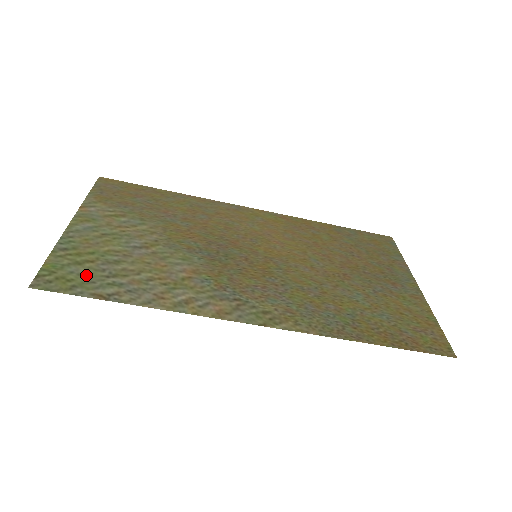
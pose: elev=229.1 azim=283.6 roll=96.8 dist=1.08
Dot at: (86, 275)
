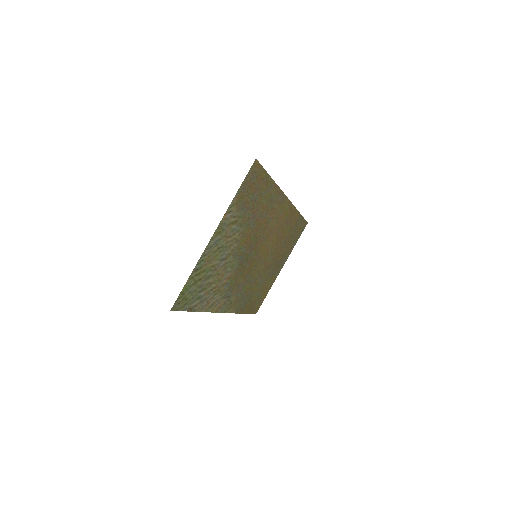
Dot at: (194, 293)
